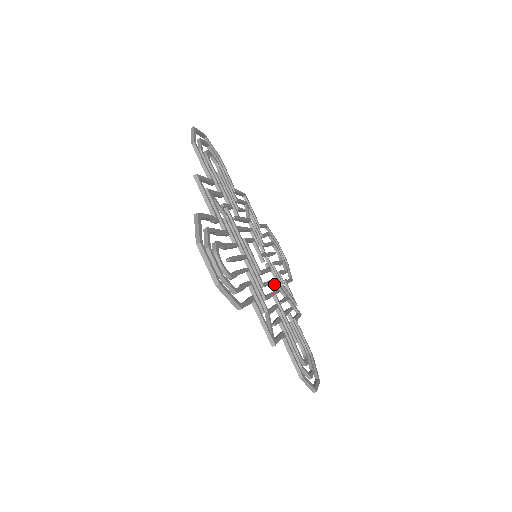
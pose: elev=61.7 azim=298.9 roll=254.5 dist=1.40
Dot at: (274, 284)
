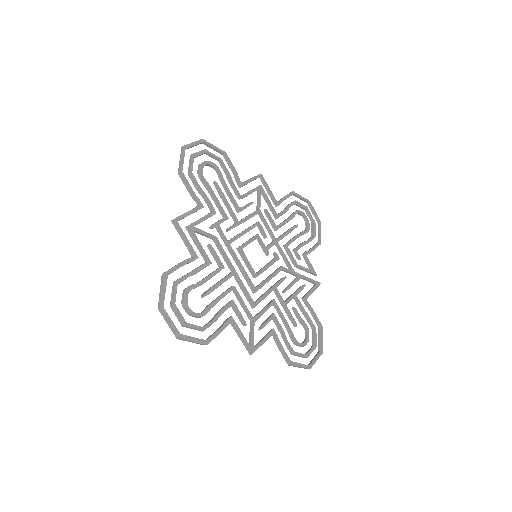
Dot at: (282, 270)
